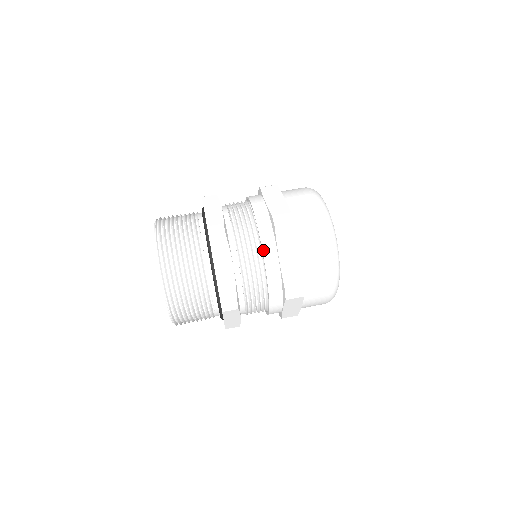
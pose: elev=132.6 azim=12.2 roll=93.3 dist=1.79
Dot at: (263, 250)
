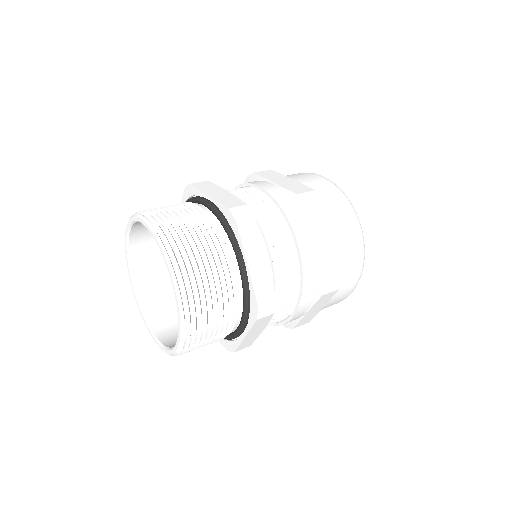
Dot at: (298, 310)
